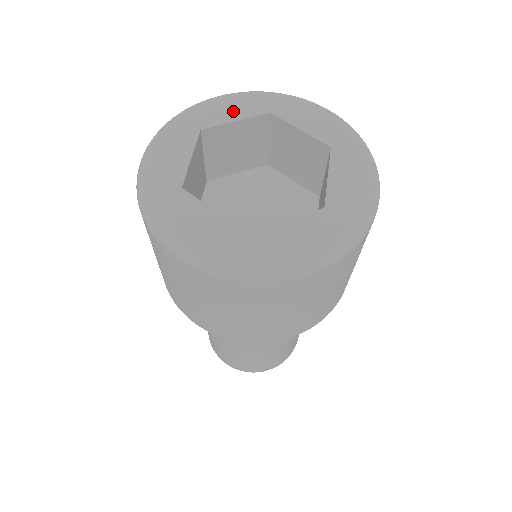
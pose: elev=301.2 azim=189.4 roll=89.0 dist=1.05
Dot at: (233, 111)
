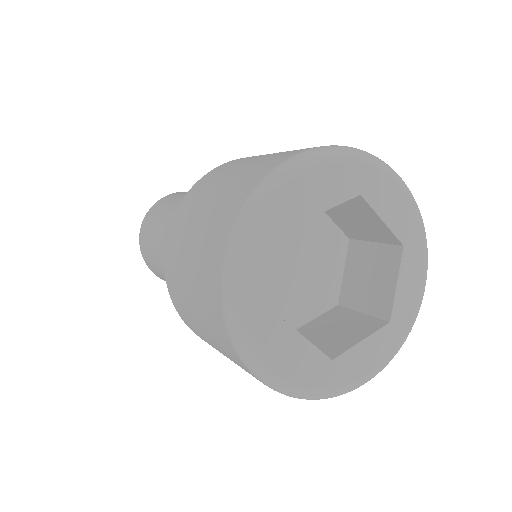
Dot at: (392, 210)
